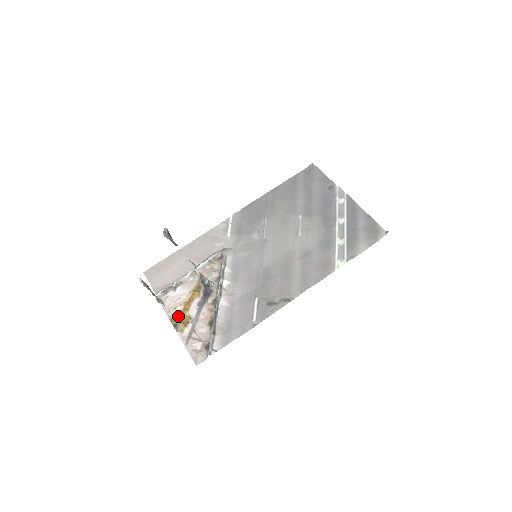
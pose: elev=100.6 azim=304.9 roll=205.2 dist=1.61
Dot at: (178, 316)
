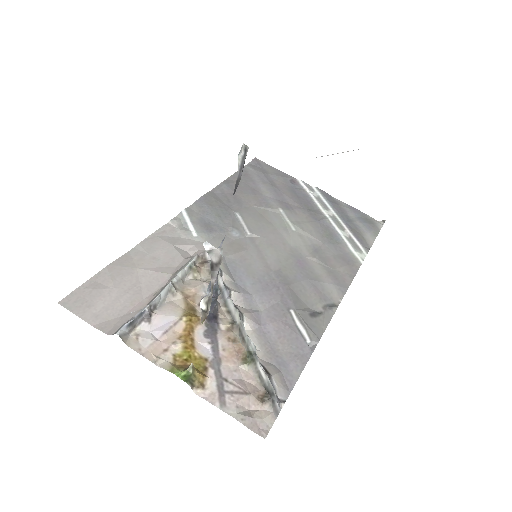
Dot at: (181, 361)
